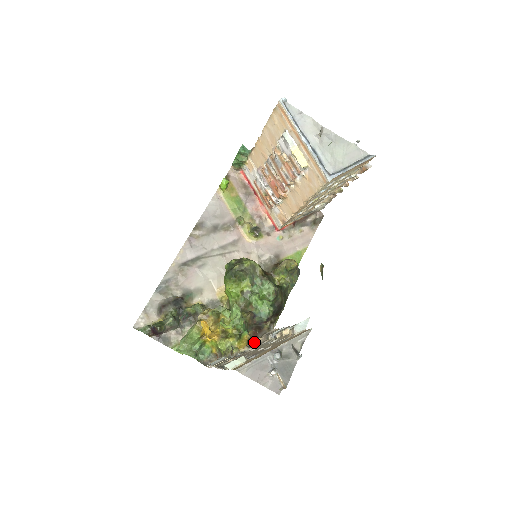
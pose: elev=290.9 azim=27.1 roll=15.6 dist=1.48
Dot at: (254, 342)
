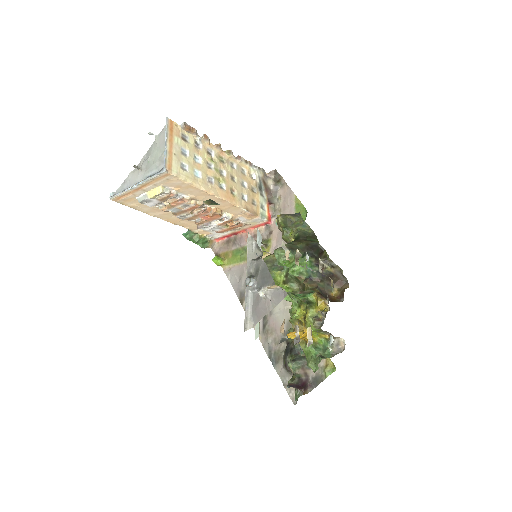
Dot at: occluded
